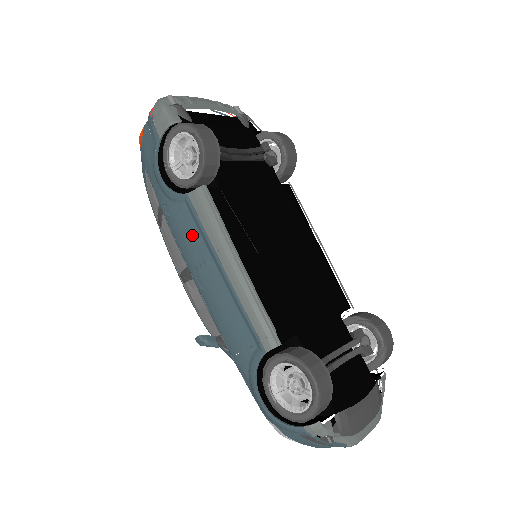
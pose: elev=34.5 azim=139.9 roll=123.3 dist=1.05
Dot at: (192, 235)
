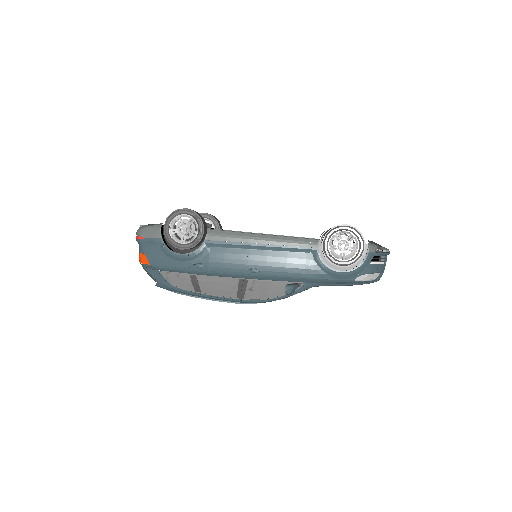
Dot at: (227, 254)
